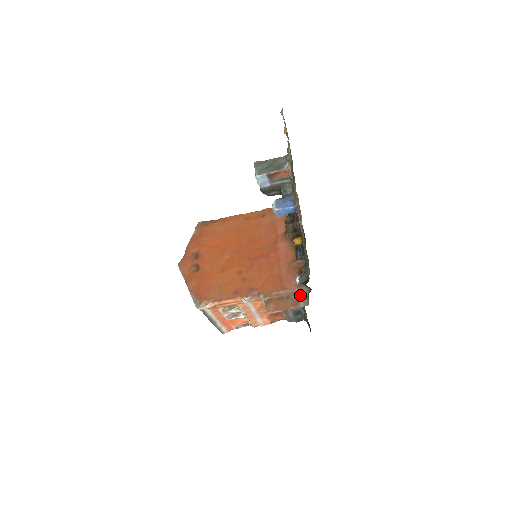
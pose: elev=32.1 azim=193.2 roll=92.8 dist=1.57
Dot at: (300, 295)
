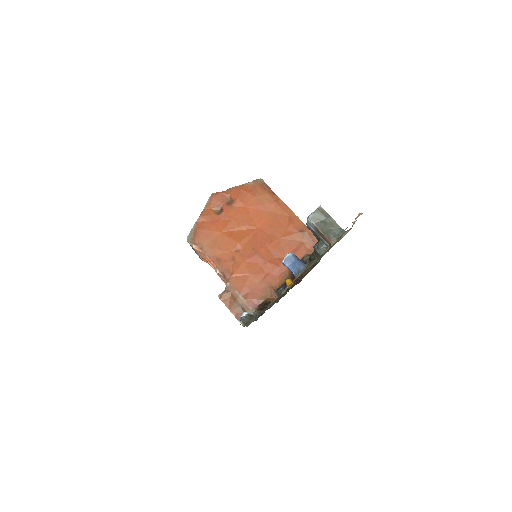
Dot at: occluded
